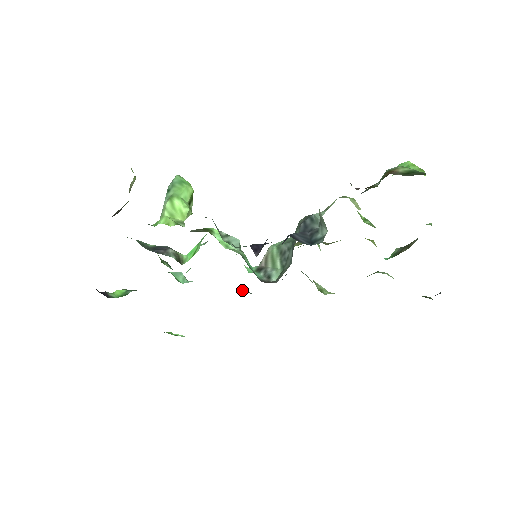
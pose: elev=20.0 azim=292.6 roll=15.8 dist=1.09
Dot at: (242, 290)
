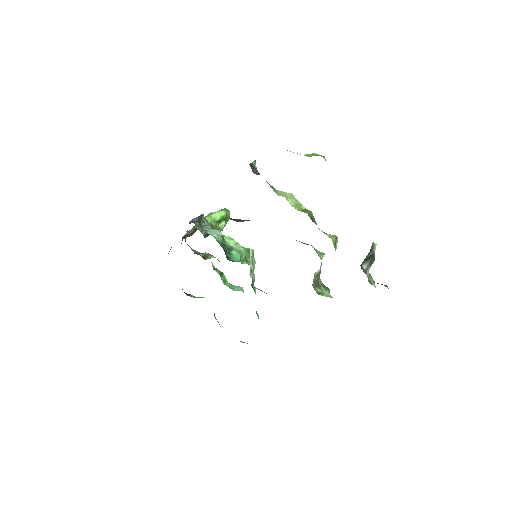
Dot at: (254, 287)
